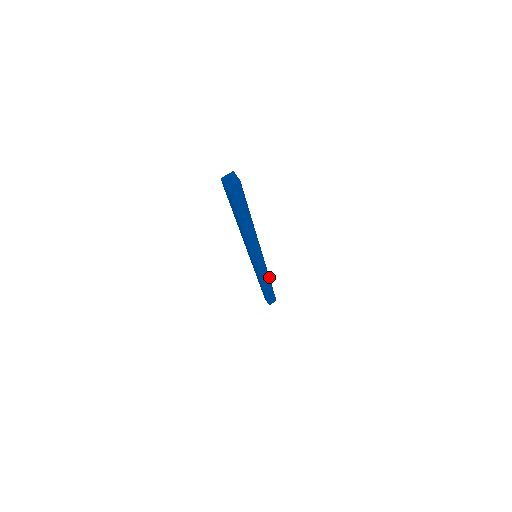
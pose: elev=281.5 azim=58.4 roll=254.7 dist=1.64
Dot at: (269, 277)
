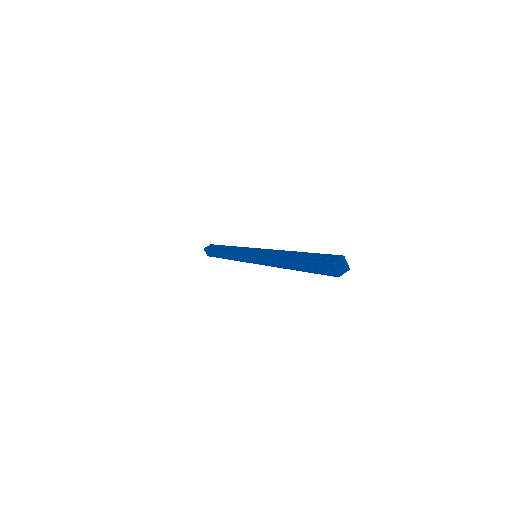
Dot at: occluded
